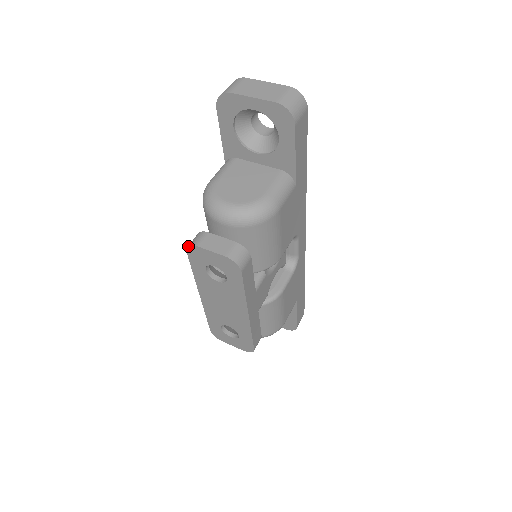
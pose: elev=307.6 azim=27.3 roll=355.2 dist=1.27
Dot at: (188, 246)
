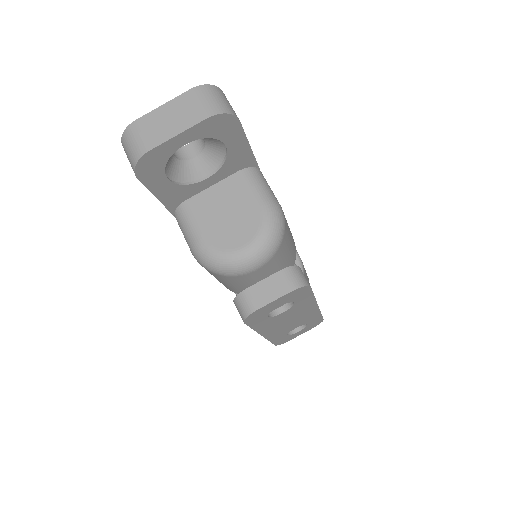
Dot at: (245, 318)
